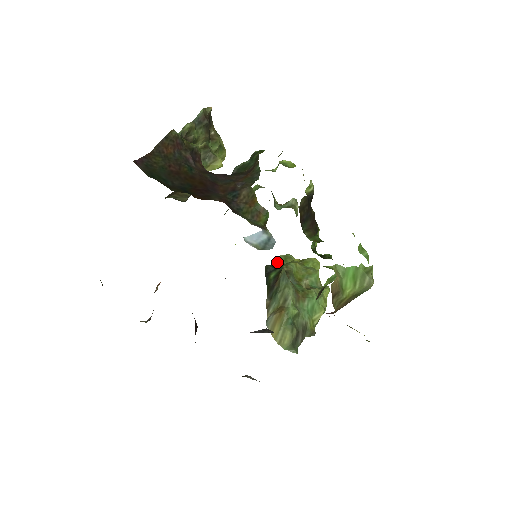
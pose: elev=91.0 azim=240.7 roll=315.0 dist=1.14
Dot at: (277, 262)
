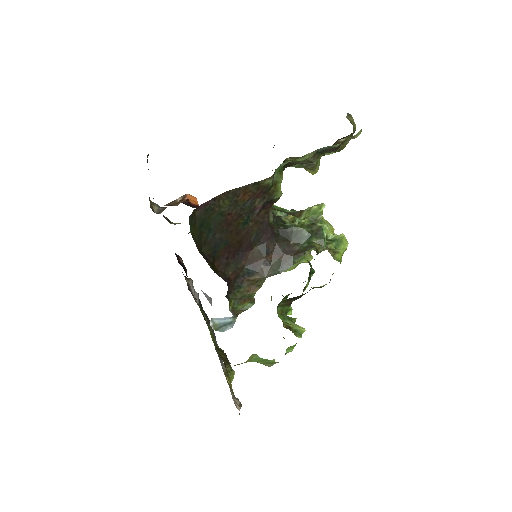
Dot at: occluded
